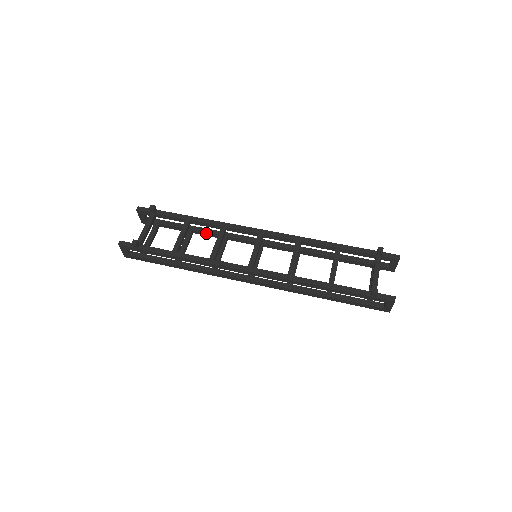
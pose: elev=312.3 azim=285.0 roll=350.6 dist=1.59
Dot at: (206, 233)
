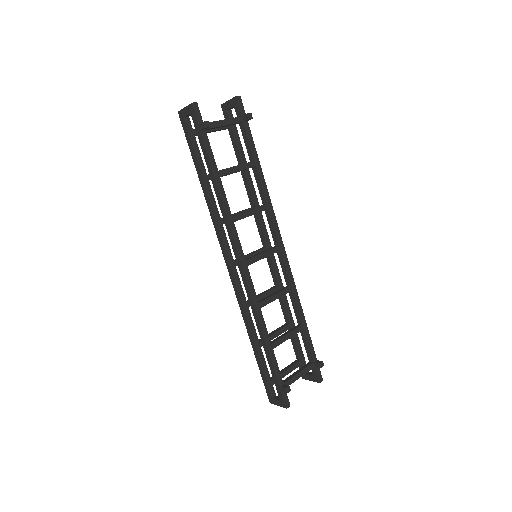
Dot at: (248, 186)
